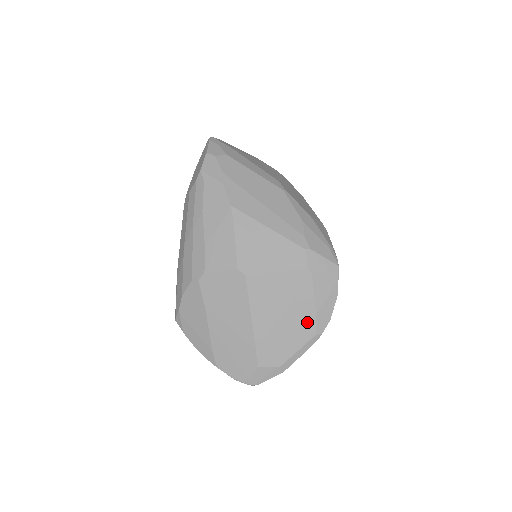
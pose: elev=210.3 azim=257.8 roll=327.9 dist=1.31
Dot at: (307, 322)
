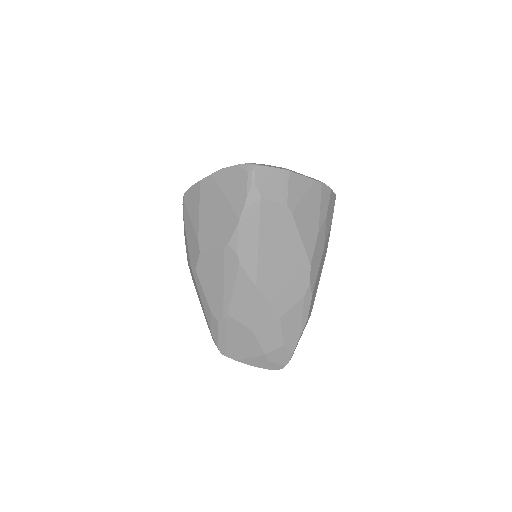
Dot at: occluded
